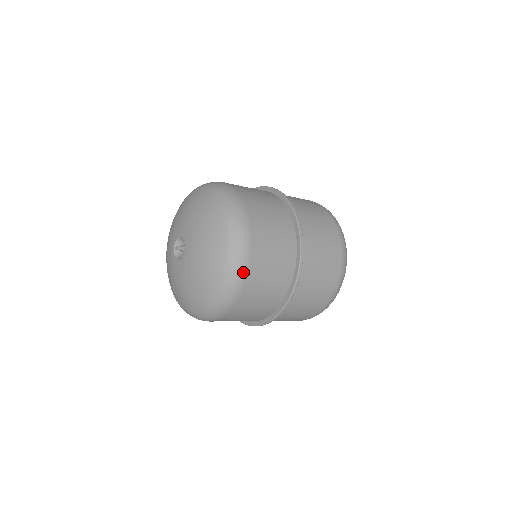
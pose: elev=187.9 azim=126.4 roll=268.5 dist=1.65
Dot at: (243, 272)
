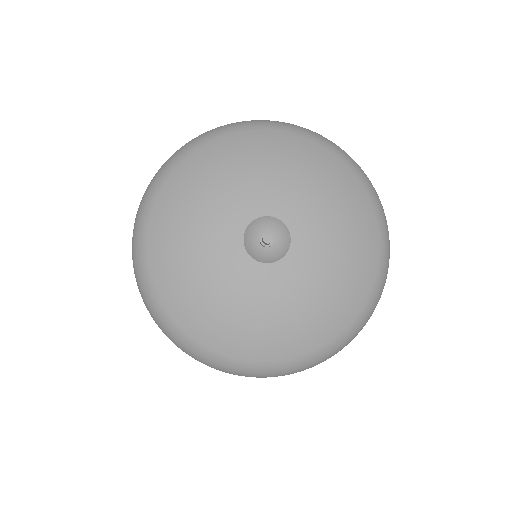
Dot at: occluded
